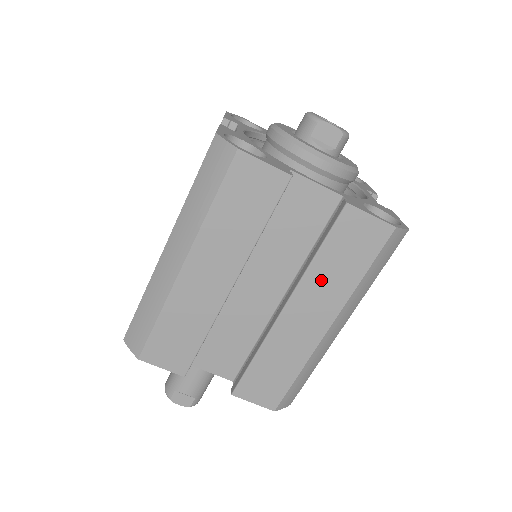
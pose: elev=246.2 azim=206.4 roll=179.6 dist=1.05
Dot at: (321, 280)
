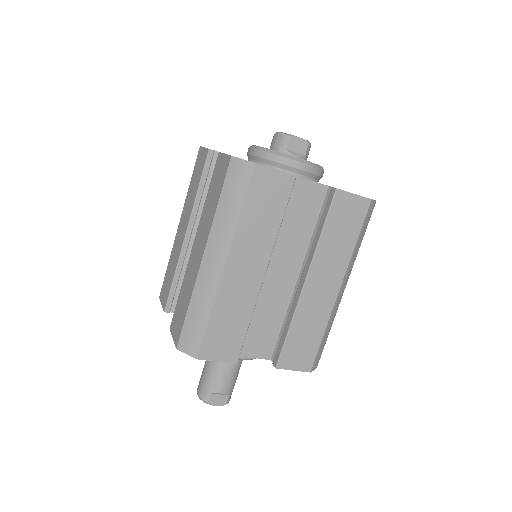
Dot at: (328, 252)
